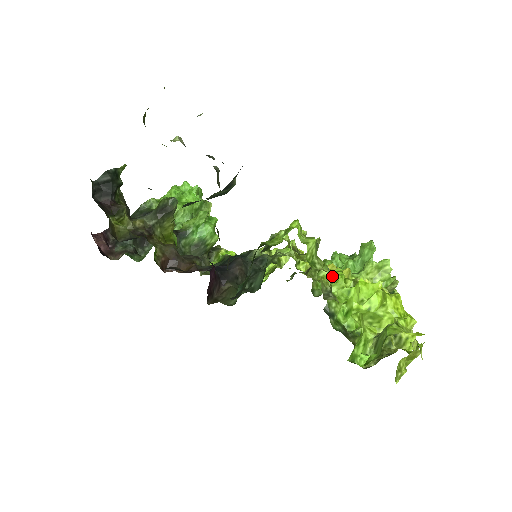
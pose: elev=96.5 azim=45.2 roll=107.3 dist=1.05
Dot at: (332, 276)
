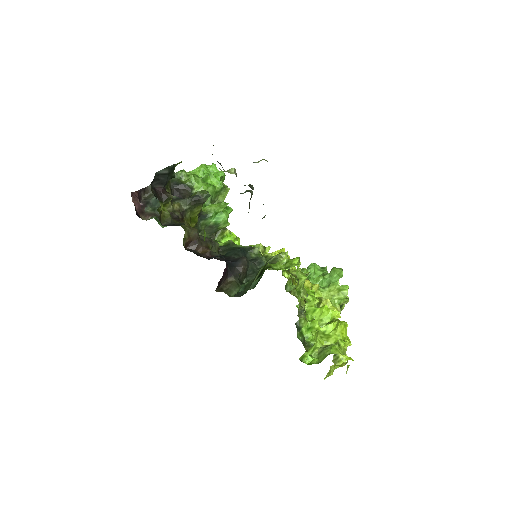
Dot at: (307, 297)
